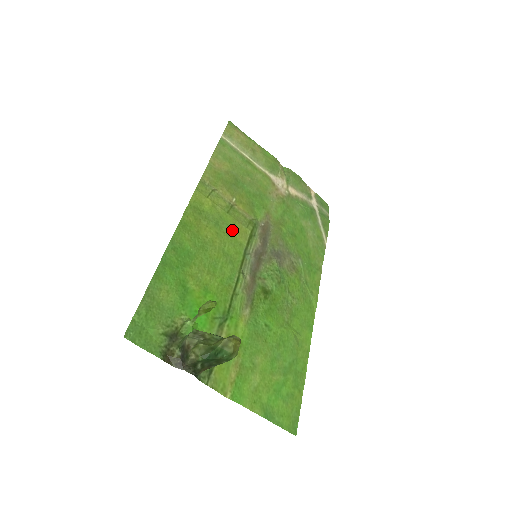
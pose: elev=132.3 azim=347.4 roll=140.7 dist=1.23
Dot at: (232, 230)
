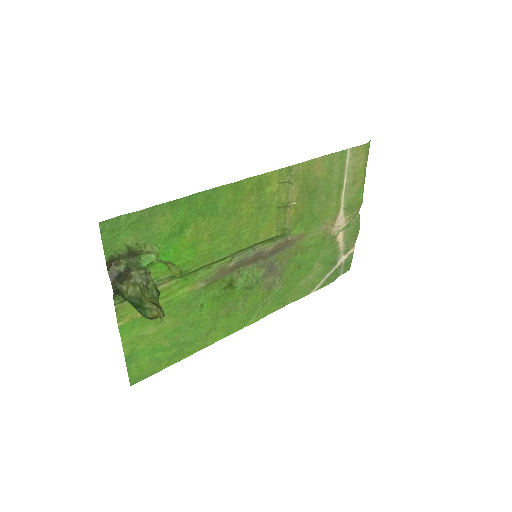
Dot at: (265, 222)
